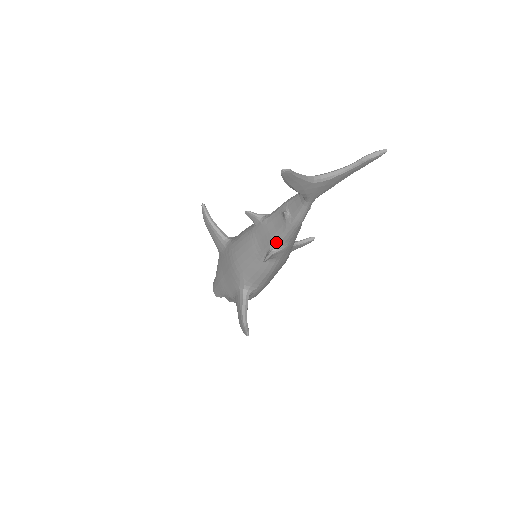
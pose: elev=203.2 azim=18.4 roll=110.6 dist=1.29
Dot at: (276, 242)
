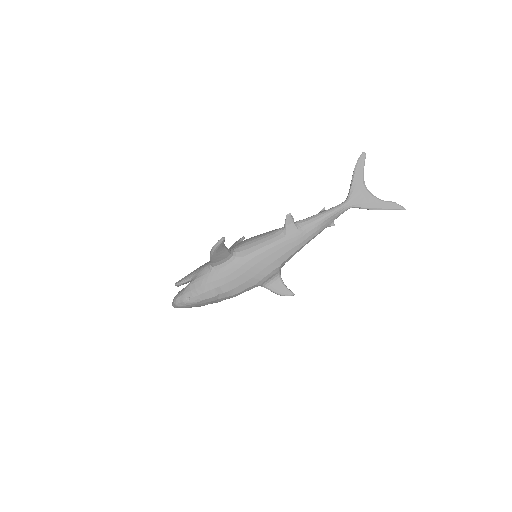
Dot at: (300, 222)
